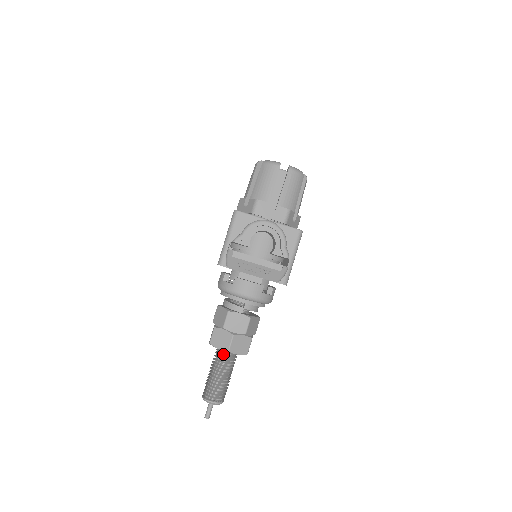
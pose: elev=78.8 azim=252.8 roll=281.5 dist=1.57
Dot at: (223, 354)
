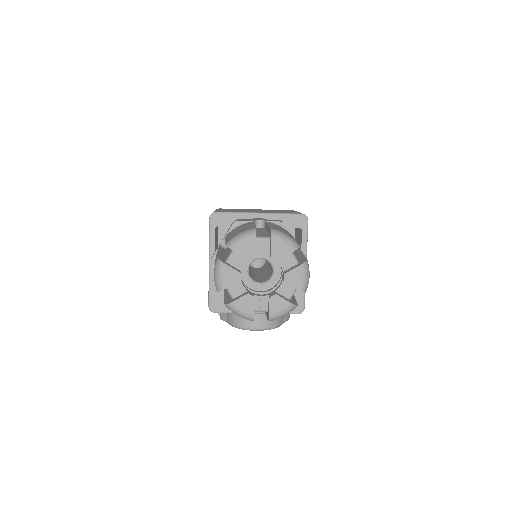
Dot at: occluded
